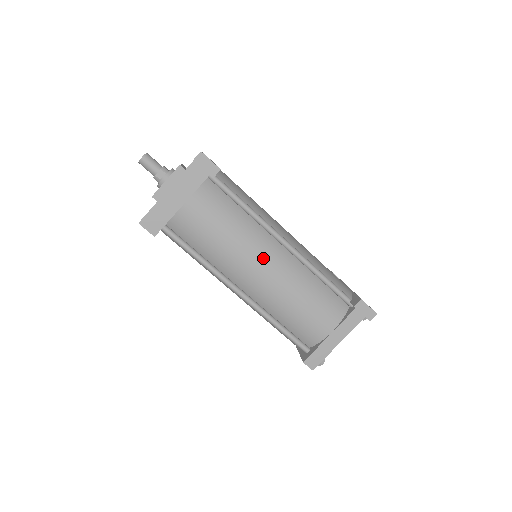
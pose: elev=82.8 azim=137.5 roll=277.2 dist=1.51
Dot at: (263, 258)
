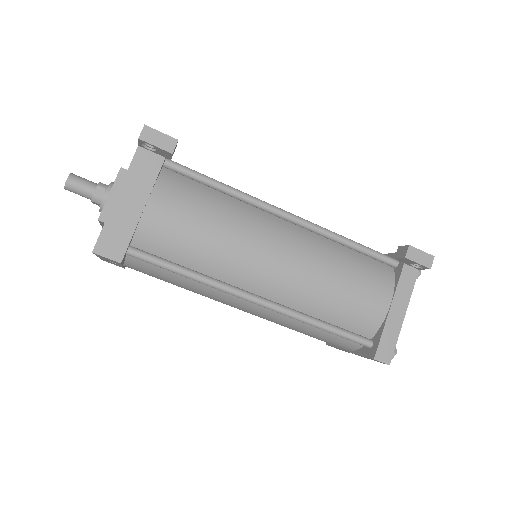
Dot at: (271, 242)
